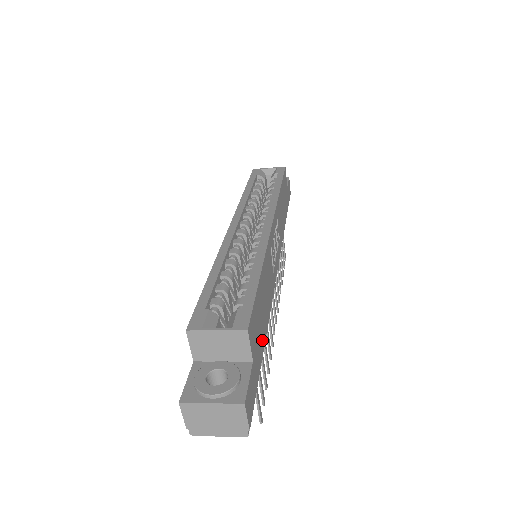
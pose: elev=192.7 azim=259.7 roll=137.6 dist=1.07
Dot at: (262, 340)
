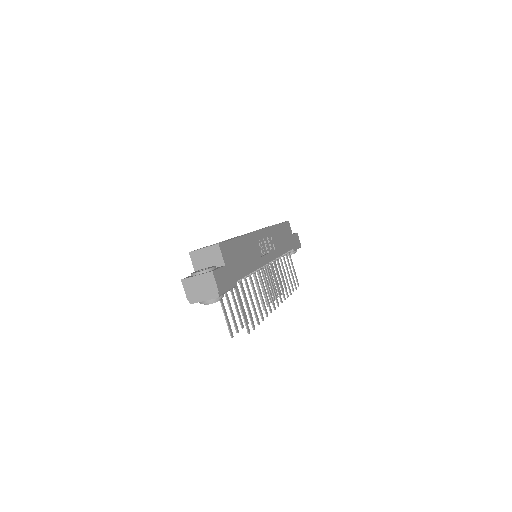
Dot at: (240, 271)
